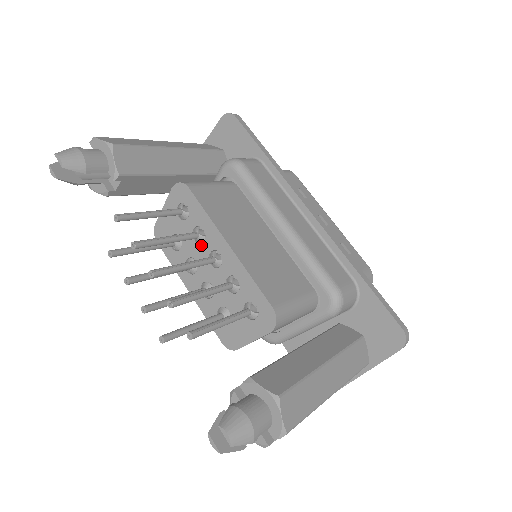
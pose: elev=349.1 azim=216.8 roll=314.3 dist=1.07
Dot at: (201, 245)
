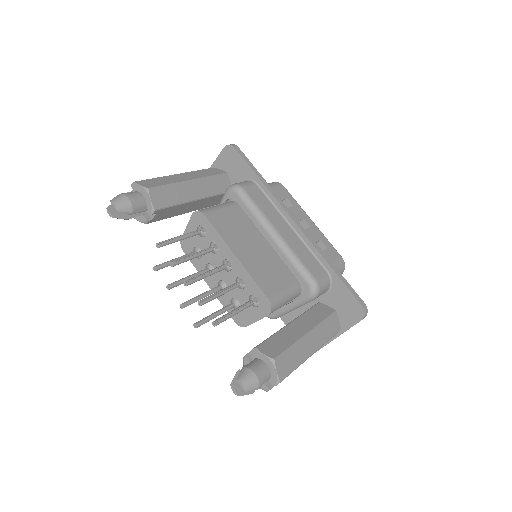
Dot at: (216, 255)
